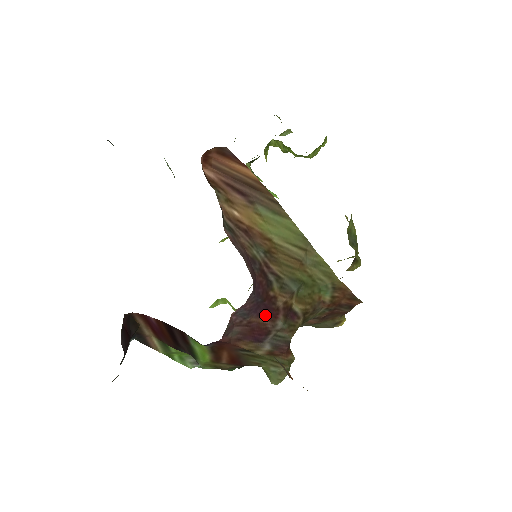
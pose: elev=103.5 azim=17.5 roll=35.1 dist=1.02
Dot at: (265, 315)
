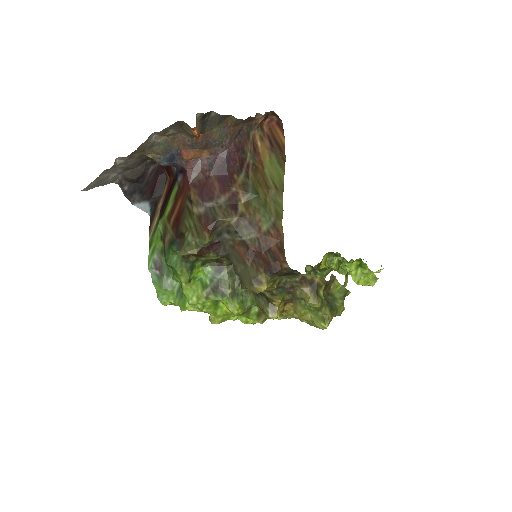
Dot at: (220, 183)
